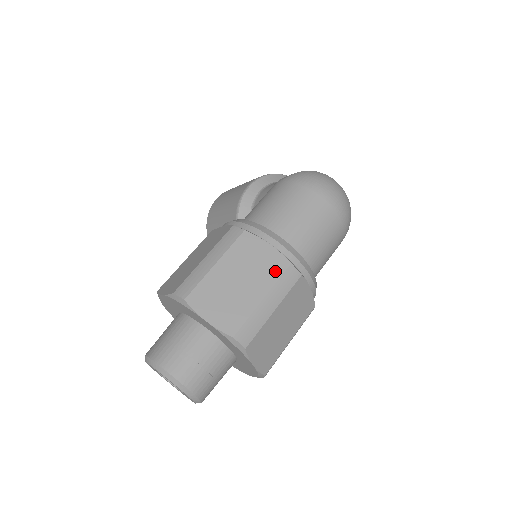
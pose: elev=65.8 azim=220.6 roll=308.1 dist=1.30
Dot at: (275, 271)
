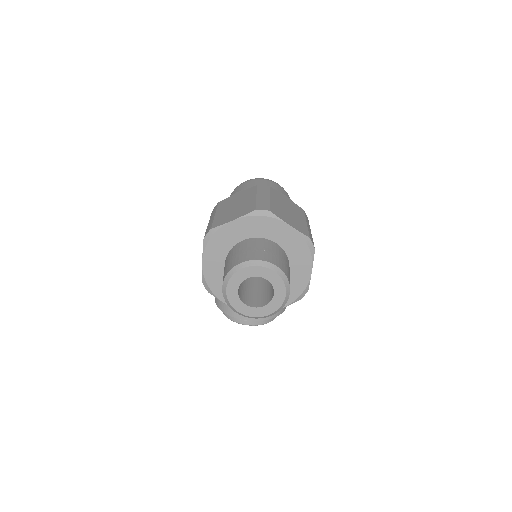
Dot at: (251, 191)
